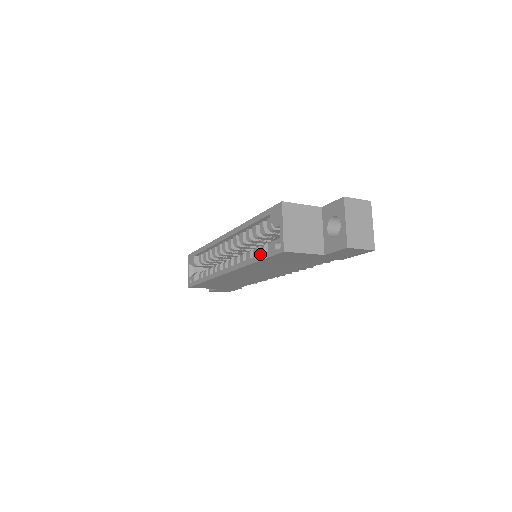
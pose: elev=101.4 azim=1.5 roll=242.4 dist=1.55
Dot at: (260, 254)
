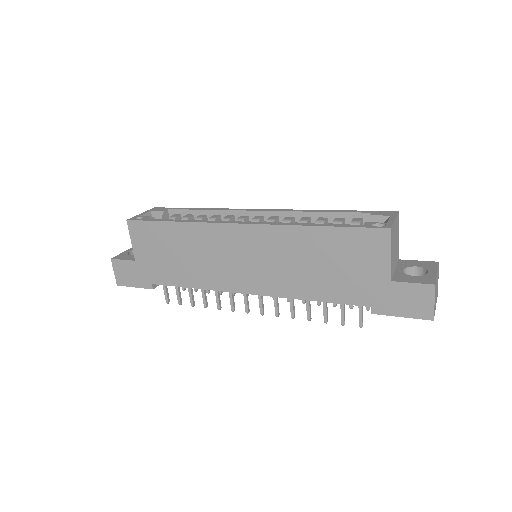
Dot at: (337, 224)
